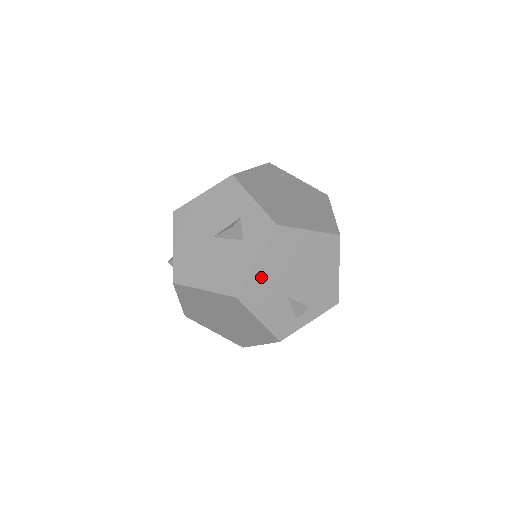
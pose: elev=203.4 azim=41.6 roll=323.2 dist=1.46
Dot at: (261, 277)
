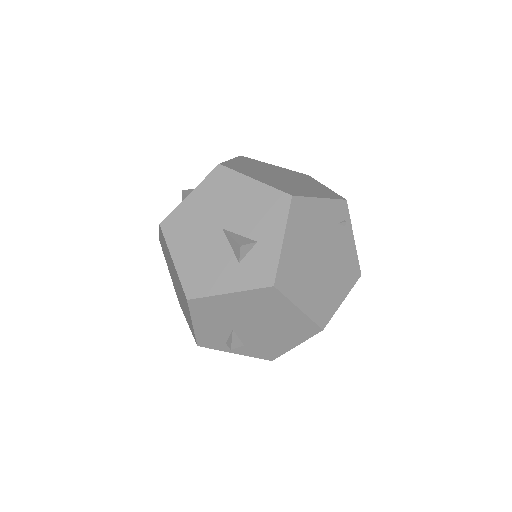
Dot at: (222, 304)
